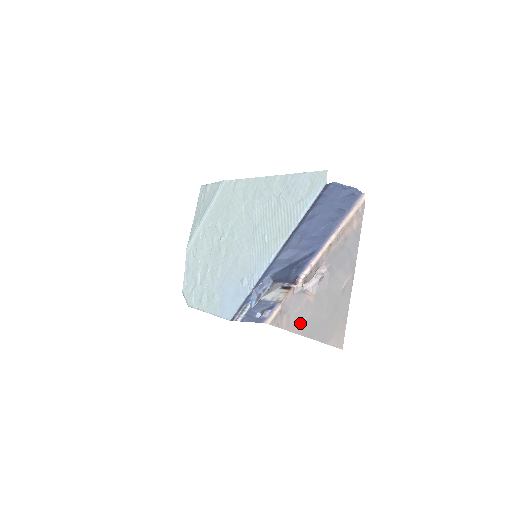
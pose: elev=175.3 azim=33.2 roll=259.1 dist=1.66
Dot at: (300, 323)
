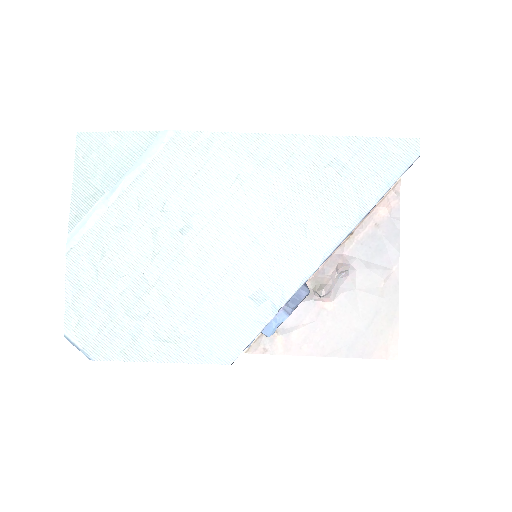
Dot at: (314, 341)
